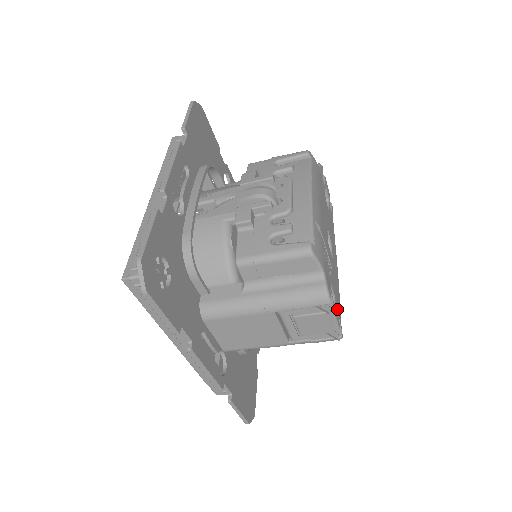
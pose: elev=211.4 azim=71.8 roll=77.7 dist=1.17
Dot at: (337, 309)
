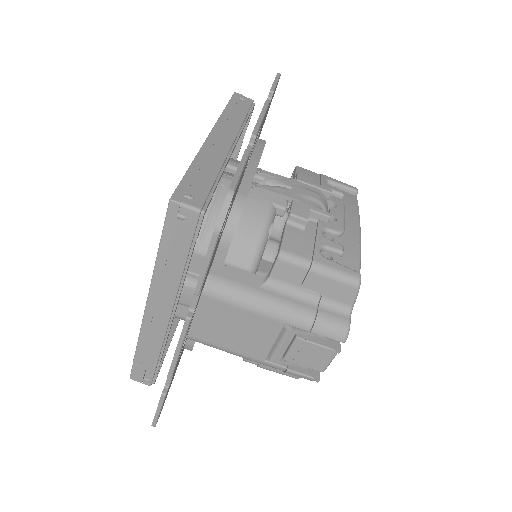
Dot at: occluded
